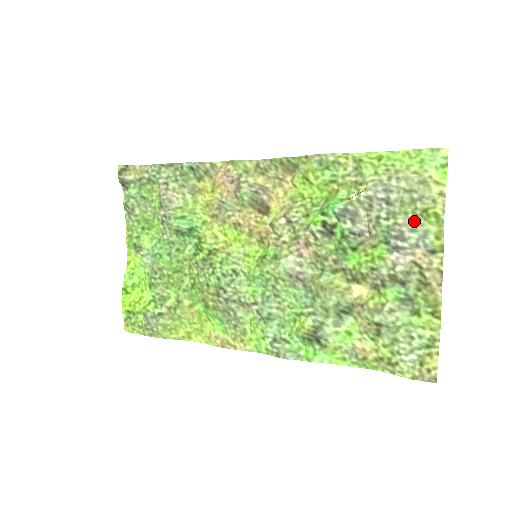
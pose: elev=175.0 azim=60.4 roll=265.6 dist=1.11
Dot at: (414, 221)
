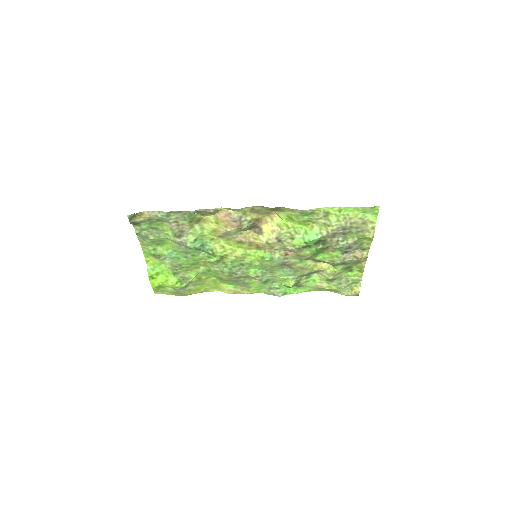
Dot at: (357, 241)
